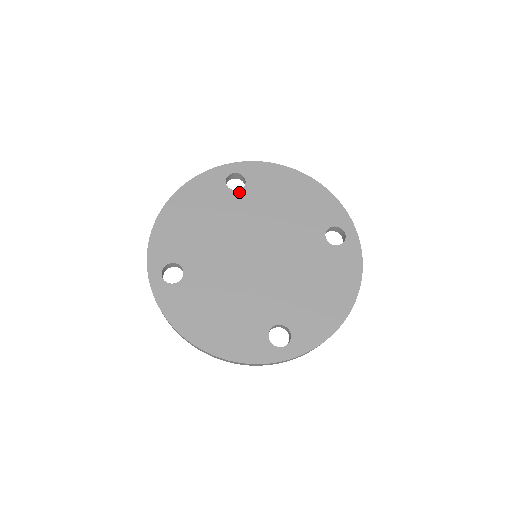
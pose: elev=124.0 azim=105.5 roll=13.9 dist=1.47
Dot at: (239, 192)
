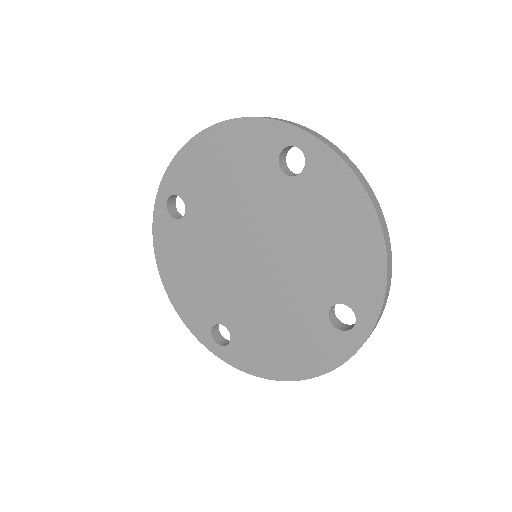
Dot at: (285, 178)
